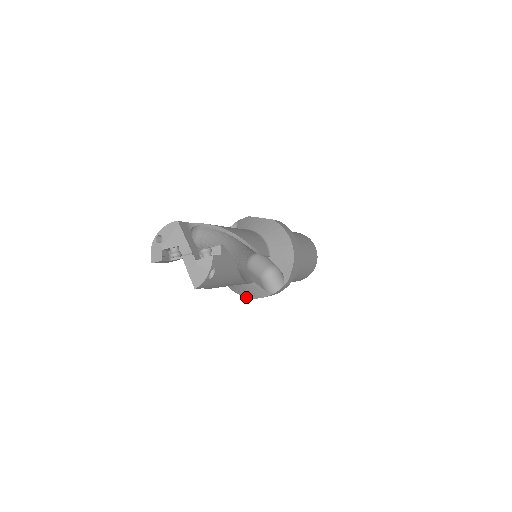
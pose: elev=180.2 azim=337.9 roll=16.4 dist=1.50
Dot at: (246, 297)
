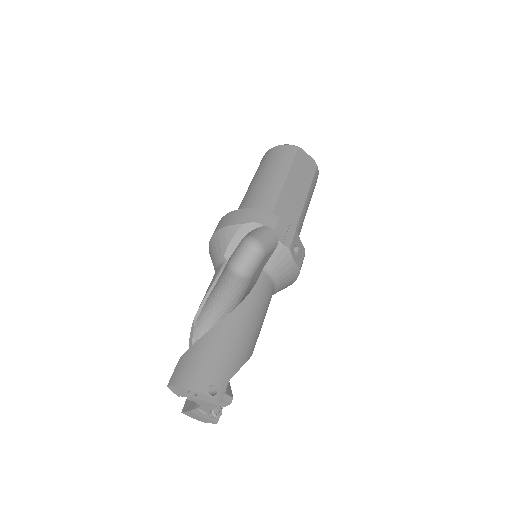
Dot at: occluded
